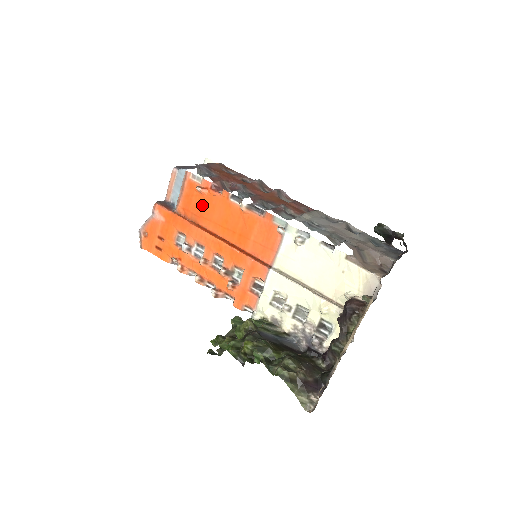
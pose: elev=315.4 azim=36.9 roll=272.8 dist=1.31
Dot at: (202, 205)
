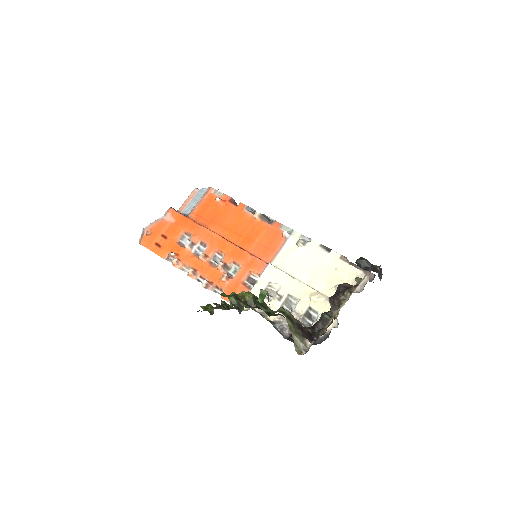
Dot at: (216, 213)
